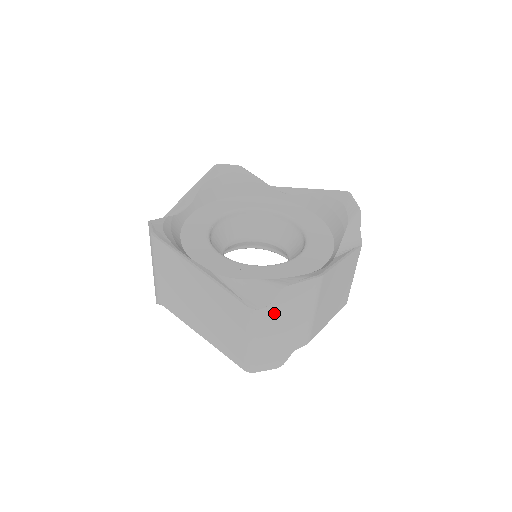
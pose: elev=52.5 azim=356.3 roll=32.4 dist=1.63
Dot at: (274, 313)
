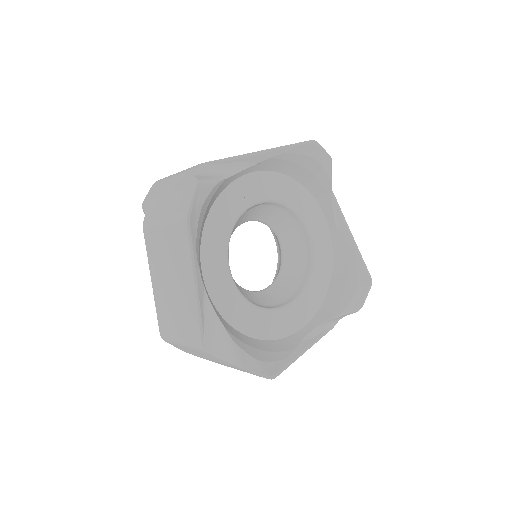
Dot at: (216, 359)
